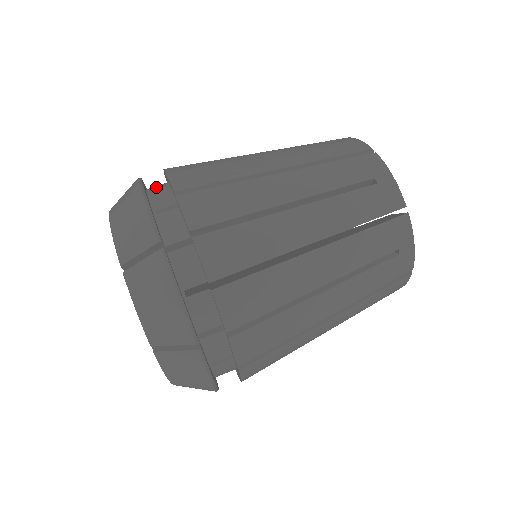
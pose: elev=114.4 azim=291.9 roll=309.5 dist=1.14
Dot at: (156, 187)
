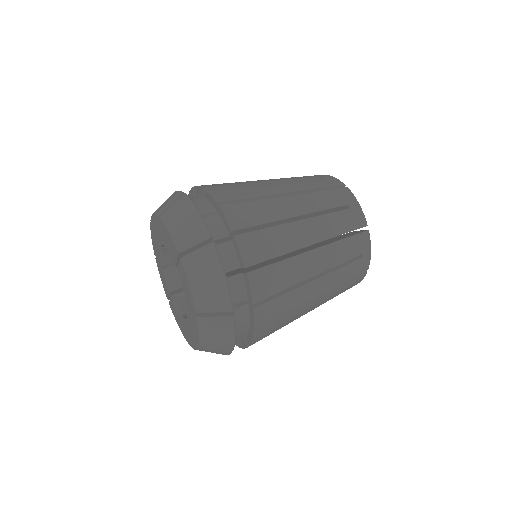
Dot at: occluded
